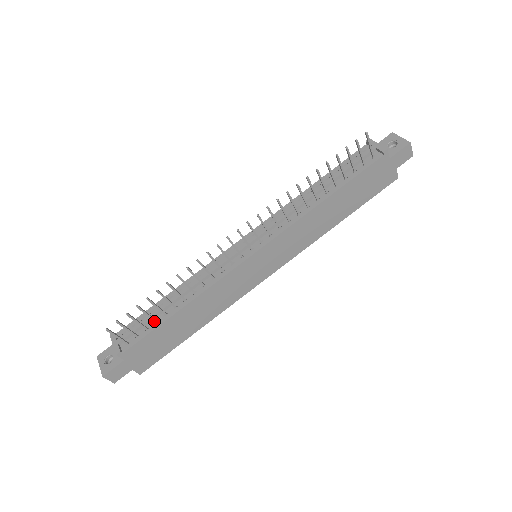
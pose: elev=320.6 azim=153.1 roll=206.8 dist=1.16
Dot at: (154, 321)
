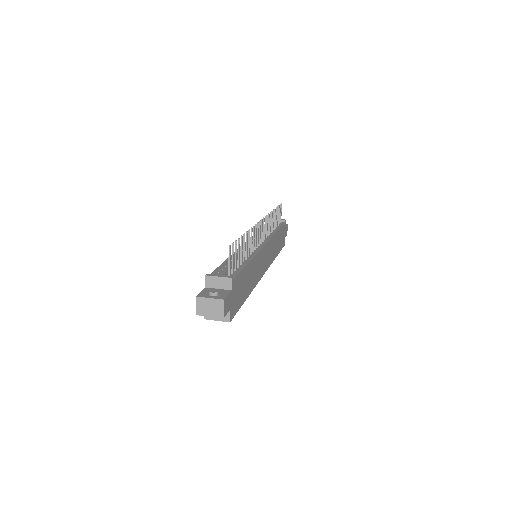
Dot at: (239, 265)
